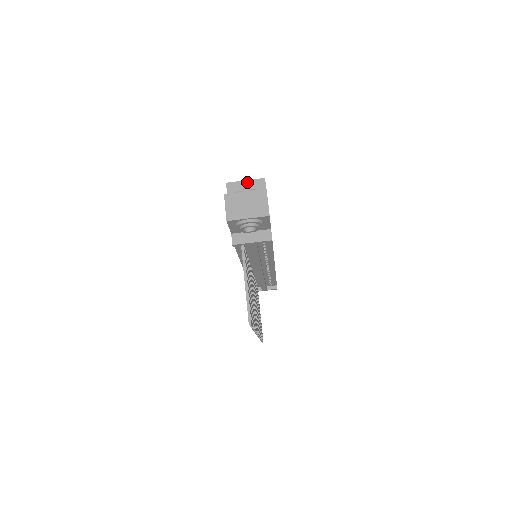
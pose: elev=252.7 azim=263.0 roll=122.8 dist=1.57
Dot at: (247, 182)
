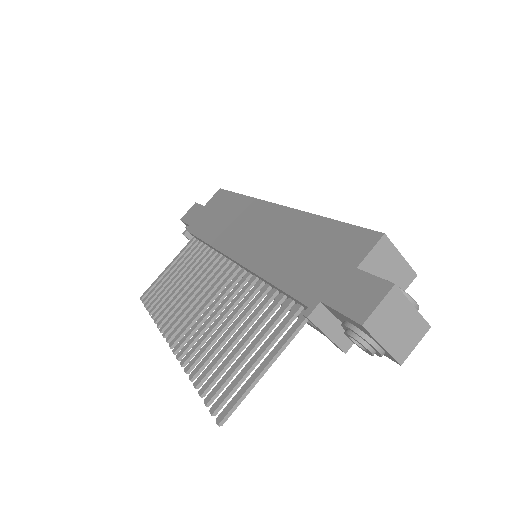
Dot at: (401, 259)
